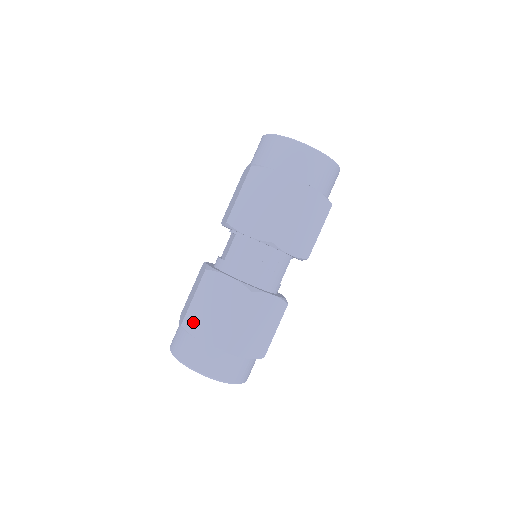
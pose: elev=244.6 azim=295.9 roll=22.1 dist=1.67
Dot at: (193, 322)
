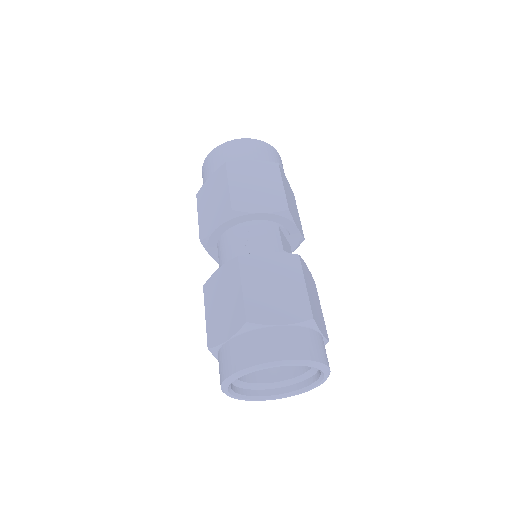
Dot at: (214, 334)
